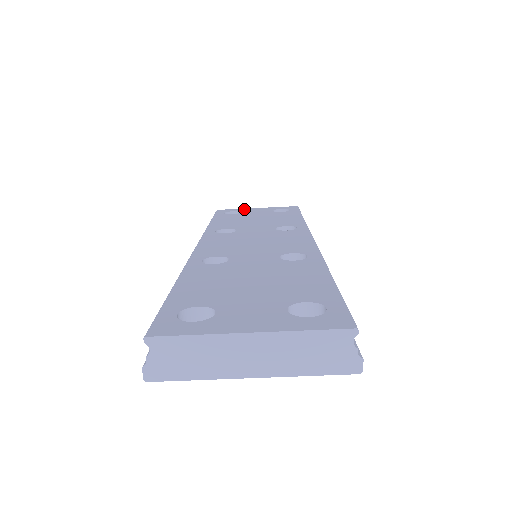
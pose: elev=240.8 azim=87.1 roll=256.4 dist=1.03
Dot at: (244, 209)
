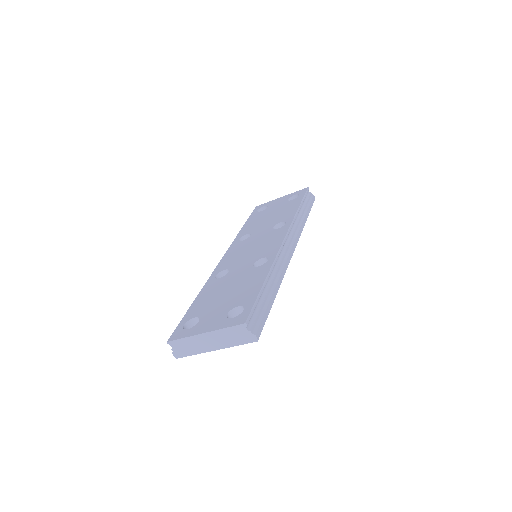
Dot at: (272, 201)
